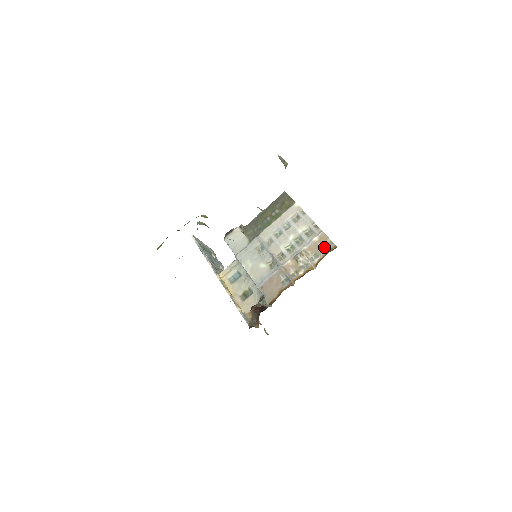
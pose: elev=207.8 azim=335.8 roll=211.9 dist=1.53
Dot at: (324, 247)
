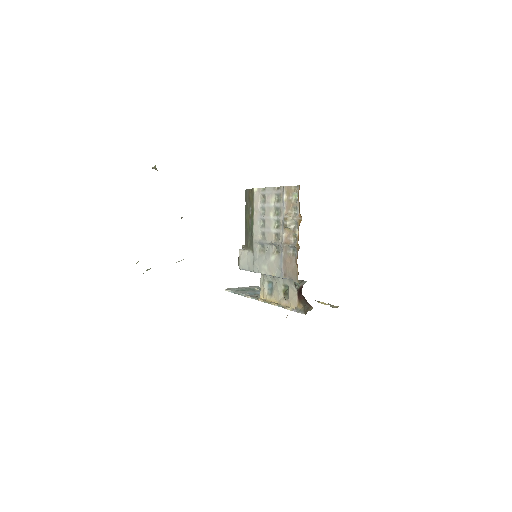
Dot at: (295, 196)
